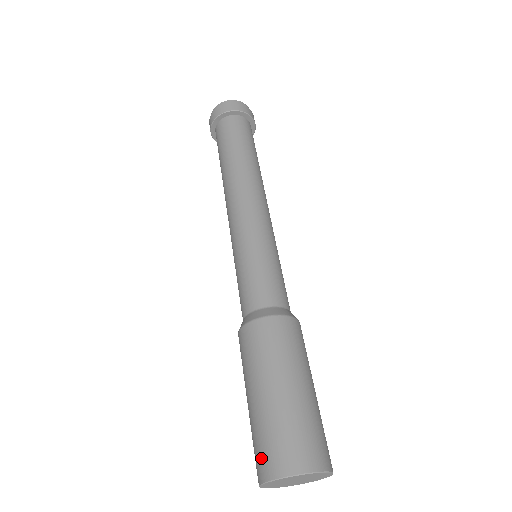
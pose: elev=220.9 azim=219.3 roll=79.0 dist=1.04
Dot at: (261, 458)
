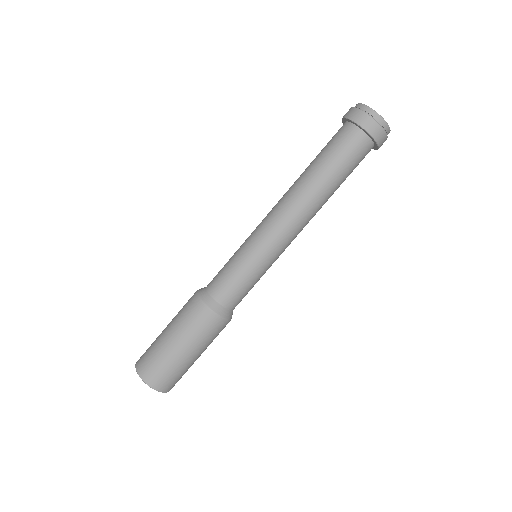
Dot at: occluded
